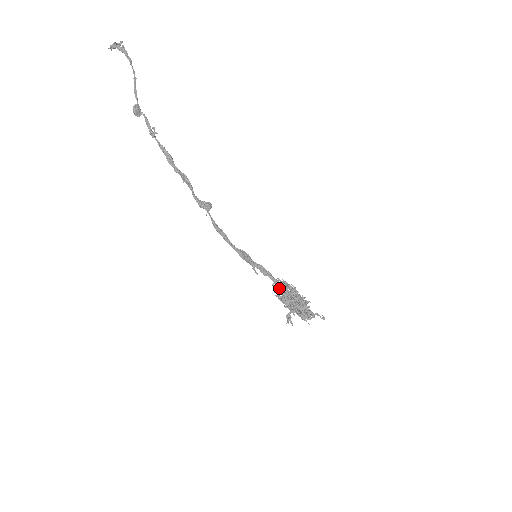
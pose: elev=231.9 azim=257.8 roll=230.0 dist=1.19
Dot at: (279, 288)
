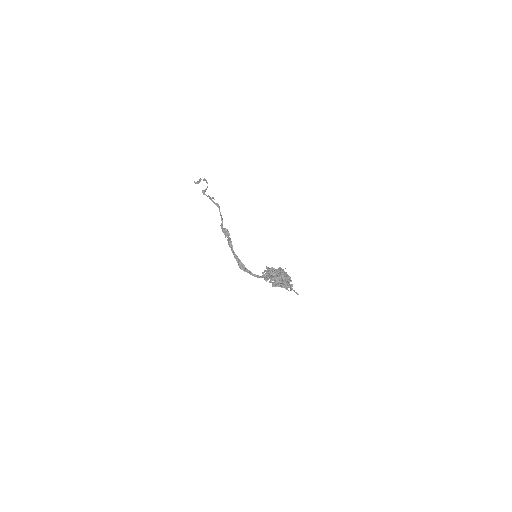
Dot at: (271, 268)
